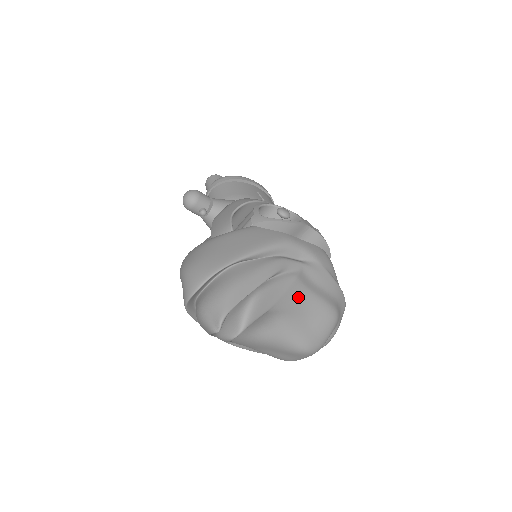
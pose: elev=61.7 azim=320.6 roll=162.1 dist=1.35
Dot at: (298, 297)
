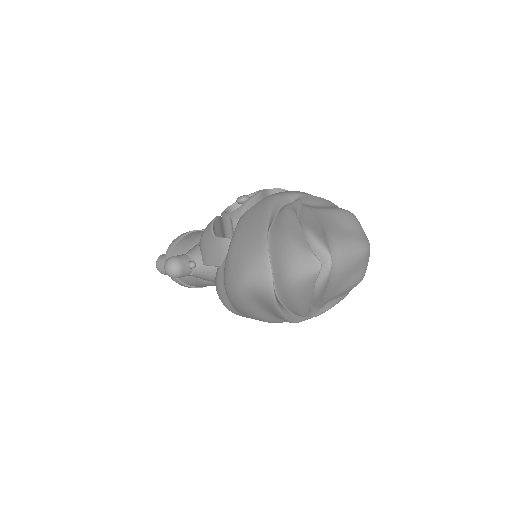
Dot at: (323, 216)
